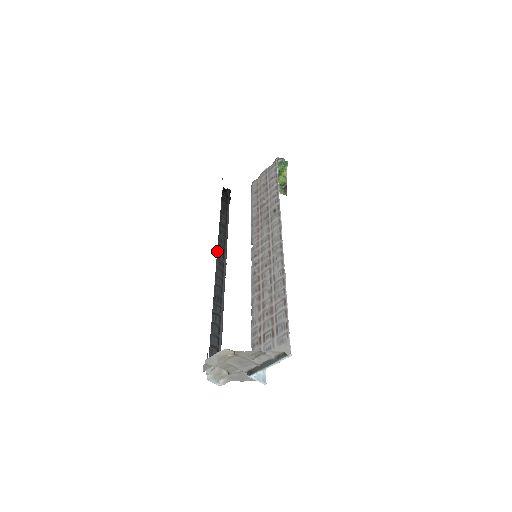
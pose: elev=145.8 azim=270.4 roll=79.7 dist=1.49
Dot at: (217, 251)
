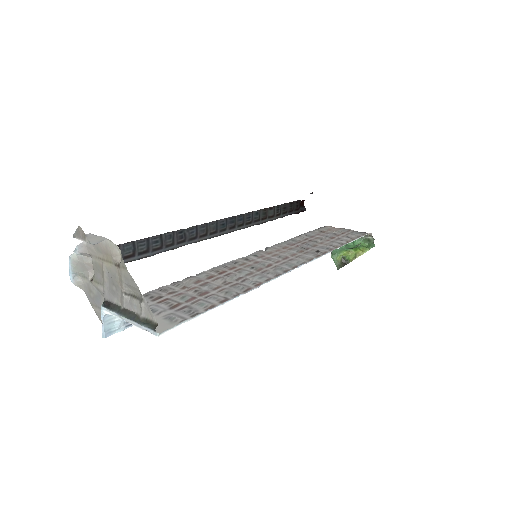
Dot at: (235, 216)
